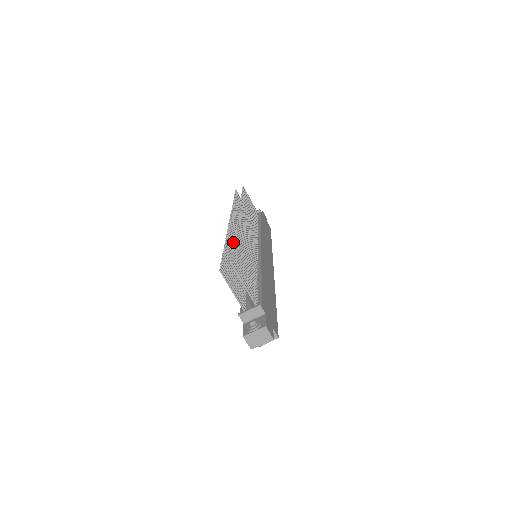
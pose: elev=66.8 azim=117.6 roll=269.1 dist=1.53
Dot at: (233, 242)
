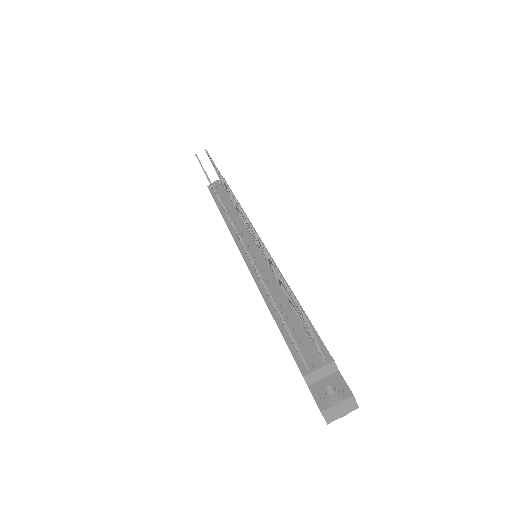
Dot at: occluded
